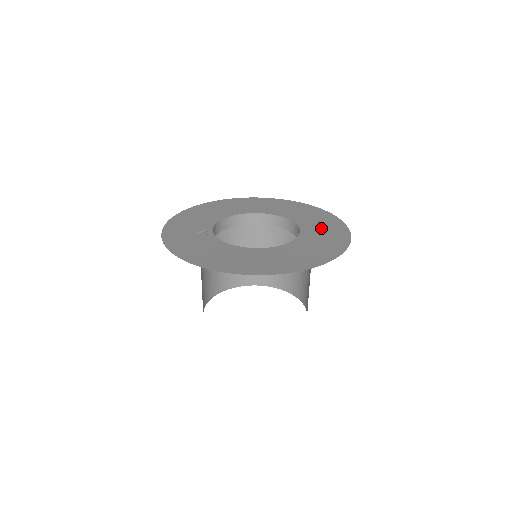
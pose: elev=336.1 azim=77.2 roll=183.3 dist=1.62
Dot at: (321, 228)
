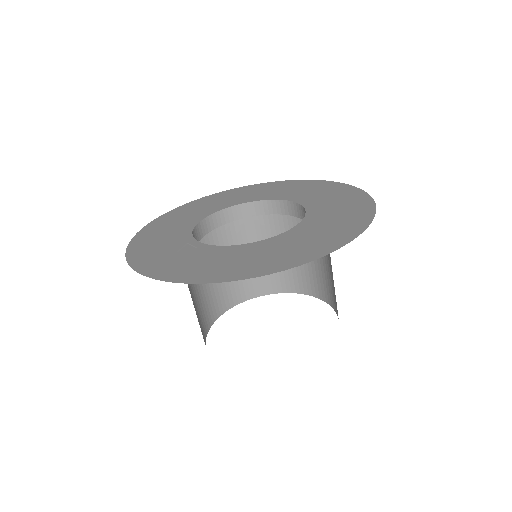
Dot at: (320, 194)
